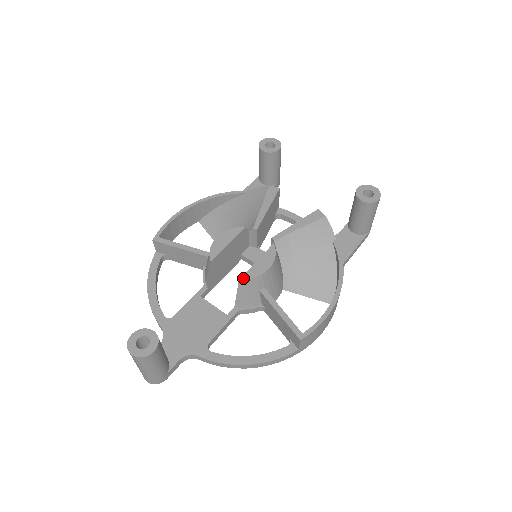
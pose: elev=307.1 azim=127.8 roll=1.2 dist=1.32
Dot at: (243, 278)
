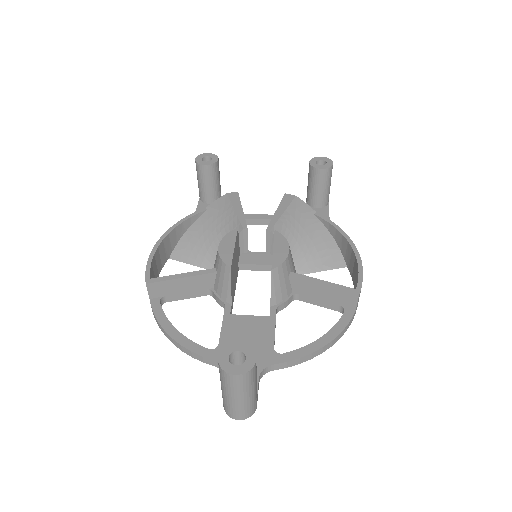
Dot at: (274, 266)
